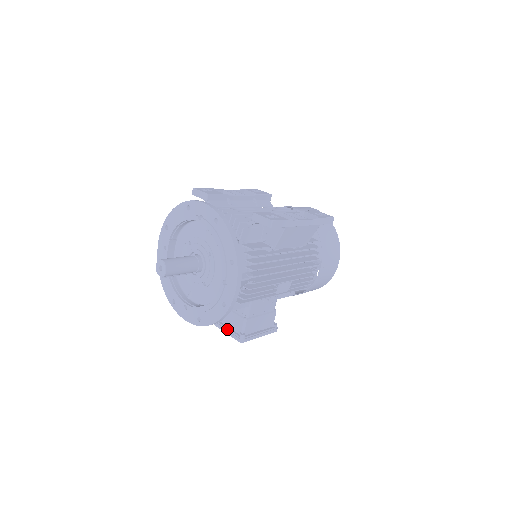
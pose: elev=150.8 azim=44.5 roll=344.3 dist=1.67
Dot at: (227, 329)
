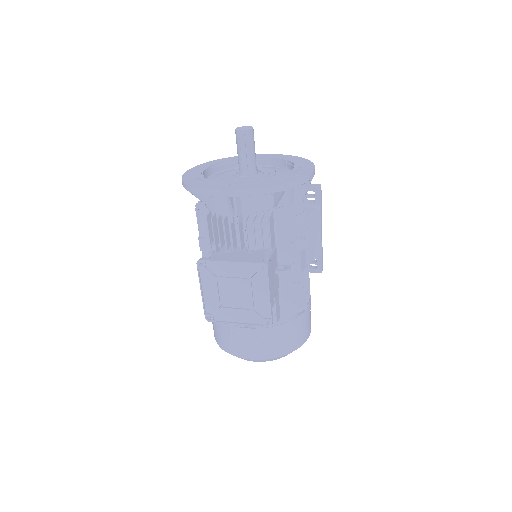
Dot at: (239, 260)
